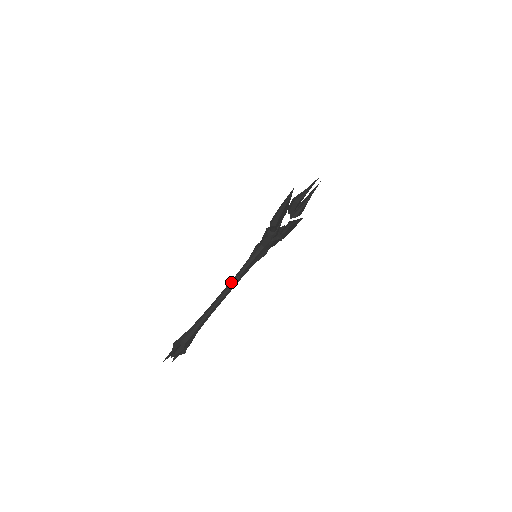
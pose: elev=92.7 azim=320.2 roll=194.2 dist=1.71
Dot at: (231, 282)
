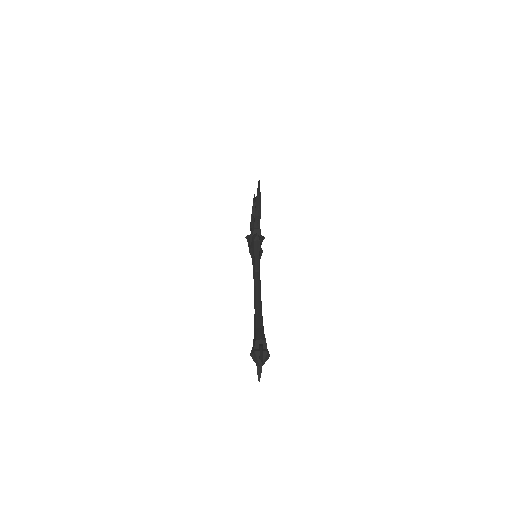
Dot at: (256, 279)
